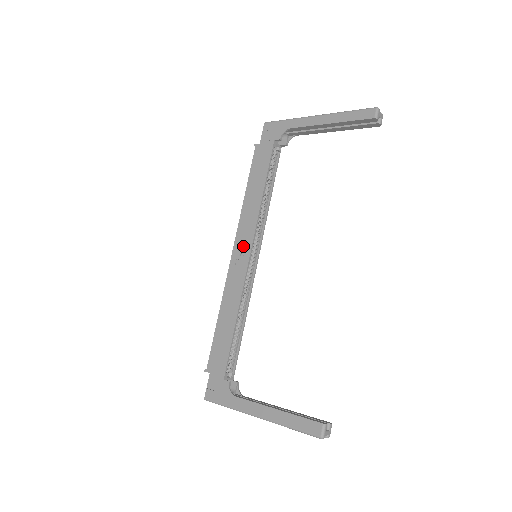
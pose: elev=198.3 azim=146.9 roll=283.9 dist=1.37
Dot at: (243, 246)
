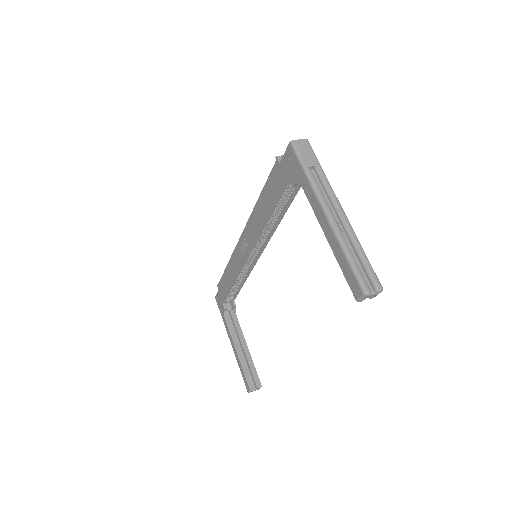
Dot at: (246, 244)
